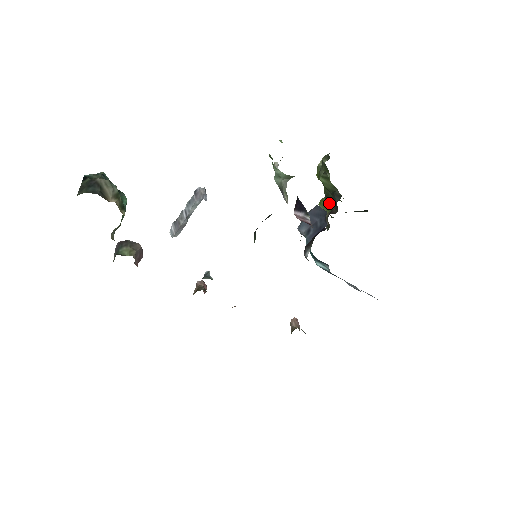
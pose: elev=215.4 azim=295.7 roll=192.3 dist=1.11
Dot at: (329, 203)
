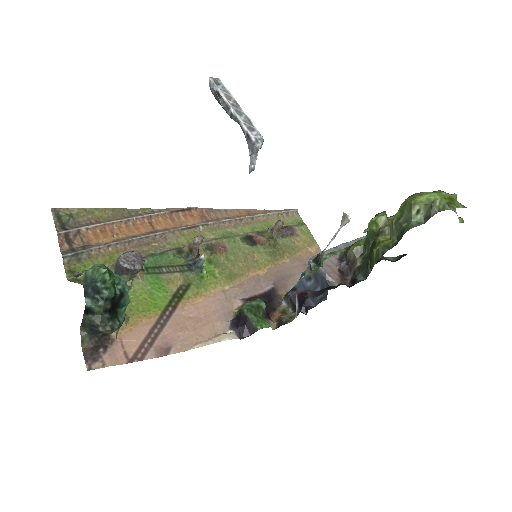
Dot at: (368, 247)
